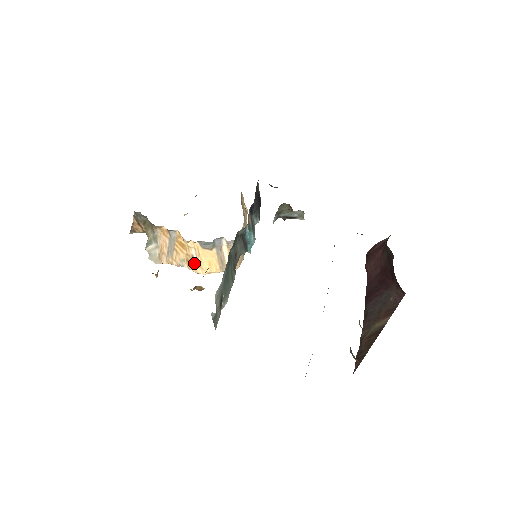
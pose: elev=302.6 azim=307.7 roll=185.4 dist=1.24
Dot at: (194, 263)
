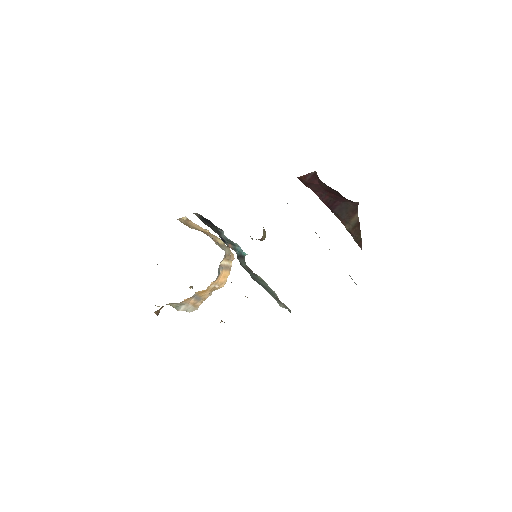
Dot at: occluded
